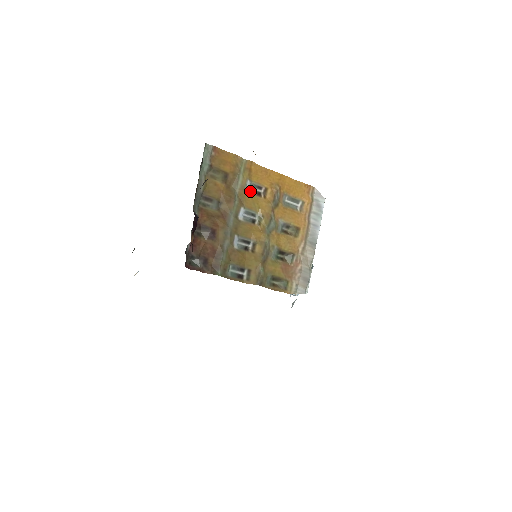
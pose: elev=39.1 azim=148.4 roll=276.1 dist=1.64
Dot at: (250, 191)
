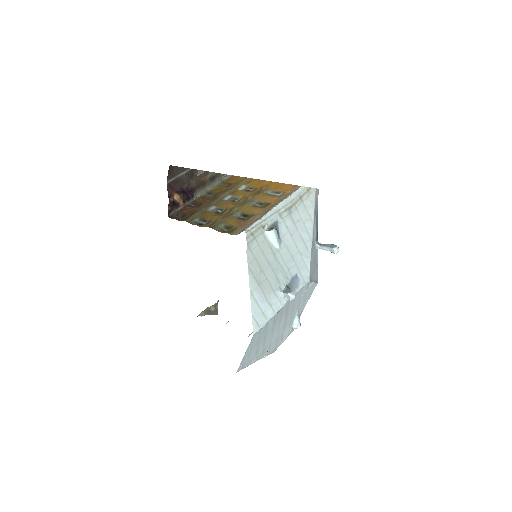
Dot at: occluded
